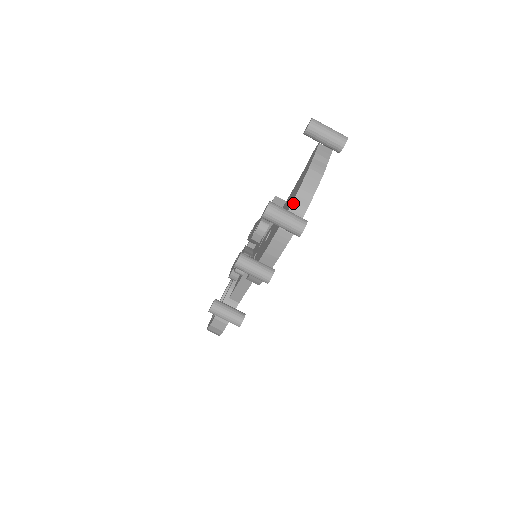
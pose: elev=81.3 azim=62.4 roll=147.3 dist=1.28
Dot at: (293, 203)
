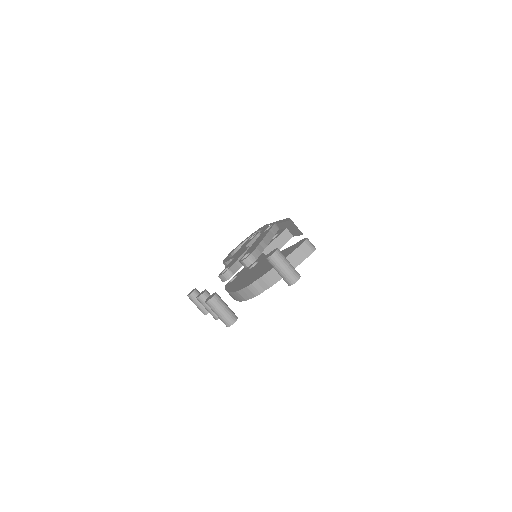
Dot at: (251, 285)
